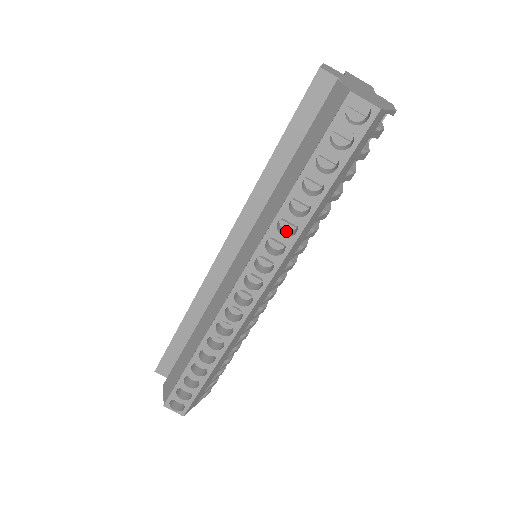
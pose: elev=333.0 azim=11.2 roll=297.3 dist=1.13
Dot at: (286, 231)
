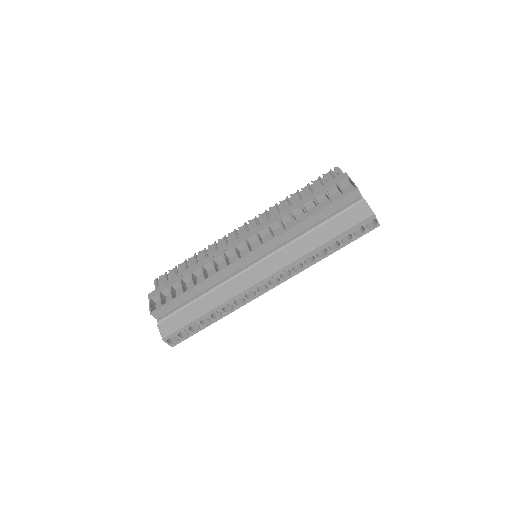
Dot at: occluded
